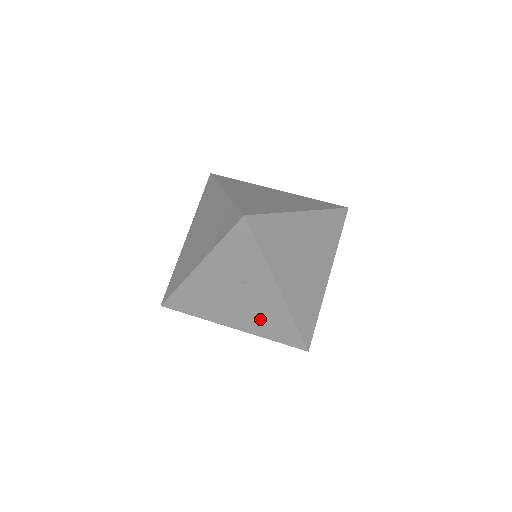
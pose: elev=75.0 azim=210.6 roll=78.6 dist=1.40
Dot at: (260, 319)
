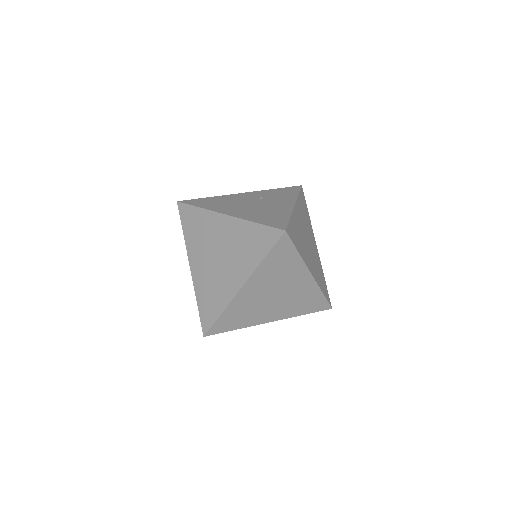
Dot at: occluded
